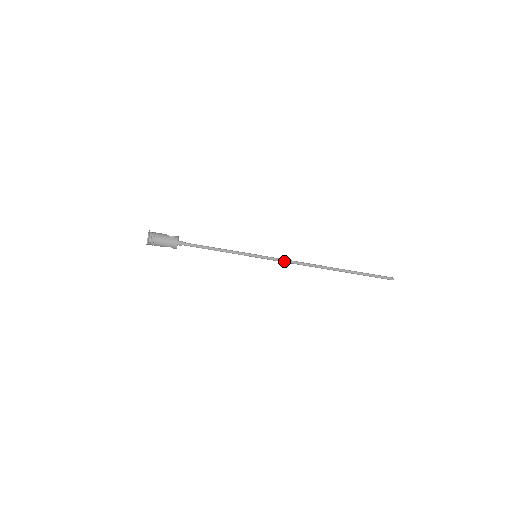
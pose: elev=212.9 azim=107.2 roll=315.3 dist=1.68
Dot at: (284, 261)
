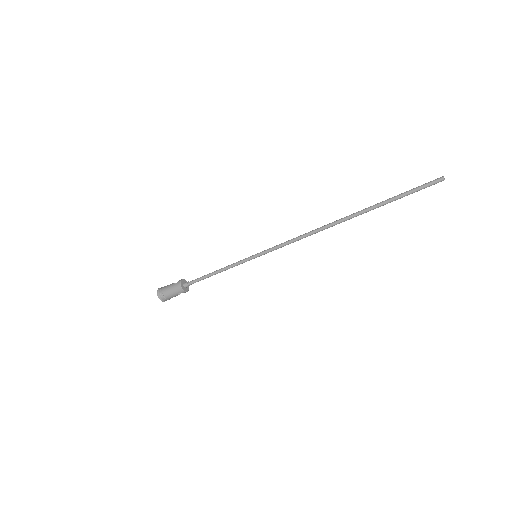
Dot at: (286, 244)
